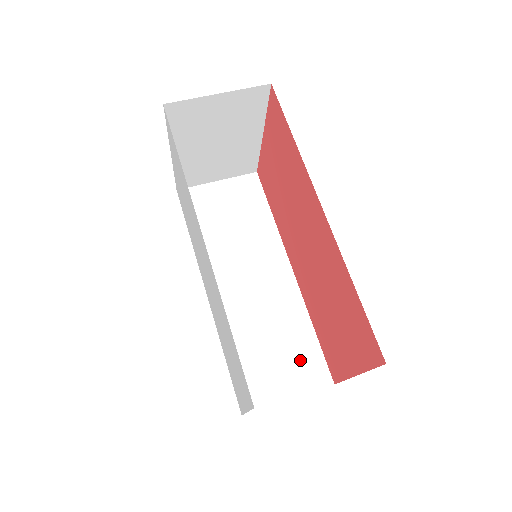
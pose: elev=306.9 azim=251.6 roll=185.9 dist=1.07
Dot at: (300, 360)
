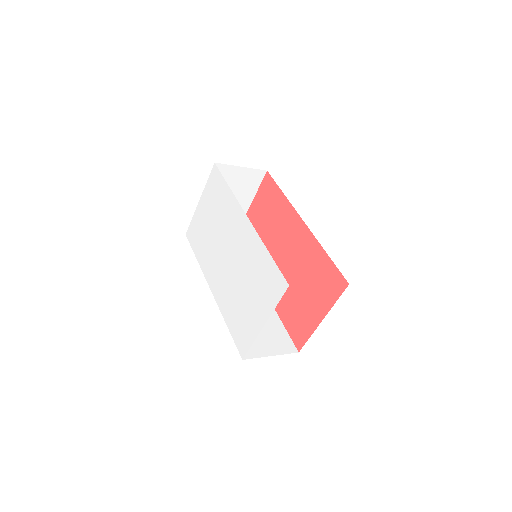
Dot at: (275, 336)
